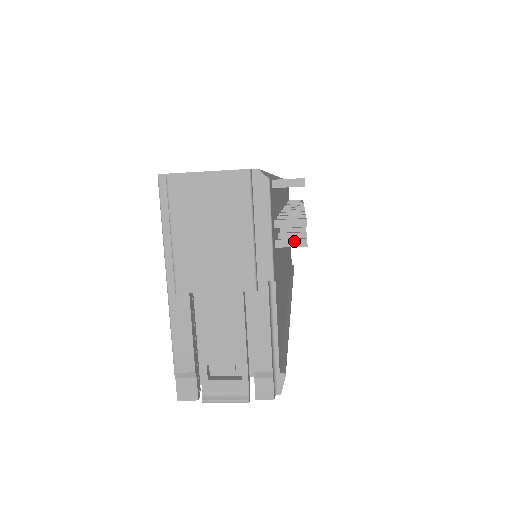
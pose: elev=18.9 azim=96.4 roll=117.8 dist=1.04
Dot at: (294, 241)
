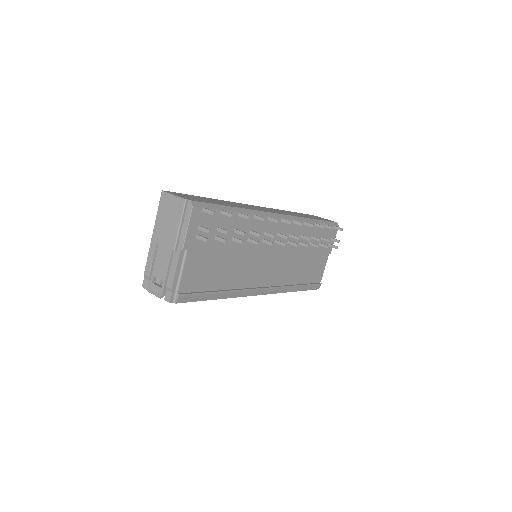
Dot at: (202, 238)
